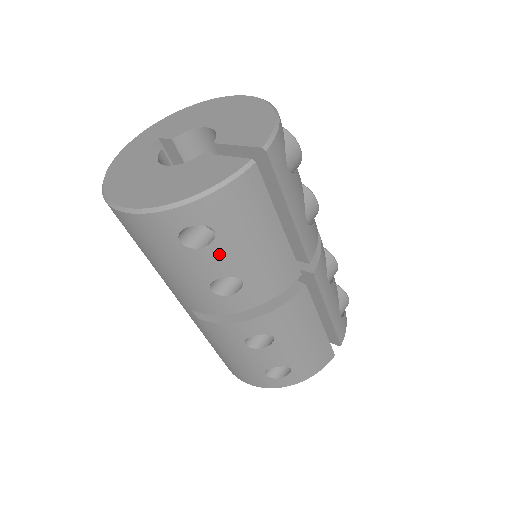
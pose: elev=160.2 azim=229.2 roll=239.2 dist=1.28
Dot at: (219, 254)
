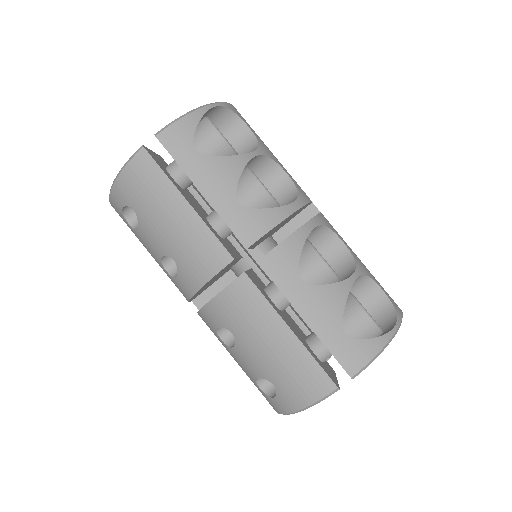
Dot at: (147, 232)
